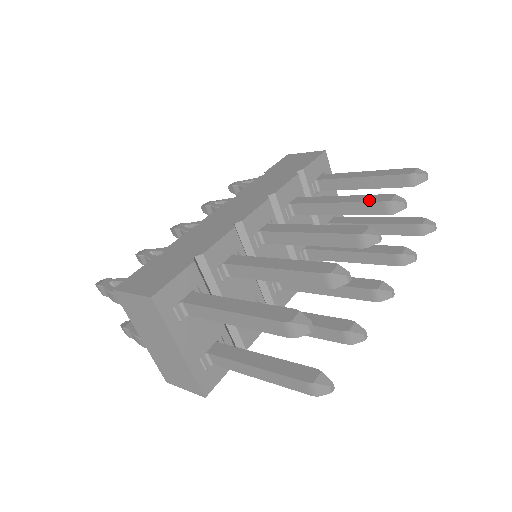
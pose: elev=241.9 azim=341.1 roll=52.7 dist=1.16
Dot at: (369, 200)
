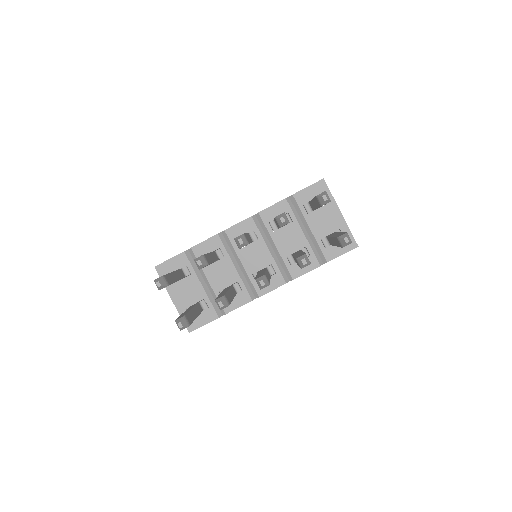
Dot at: occluded
